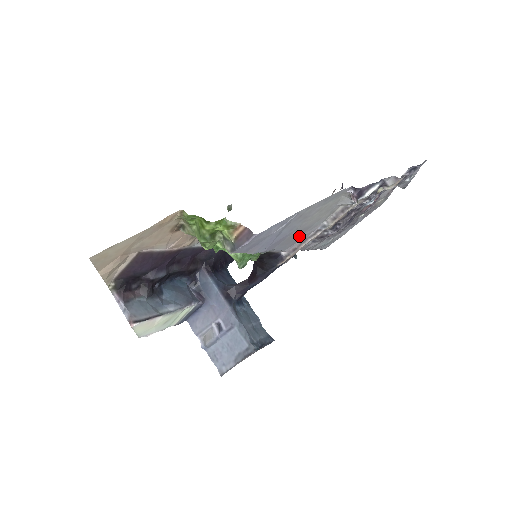
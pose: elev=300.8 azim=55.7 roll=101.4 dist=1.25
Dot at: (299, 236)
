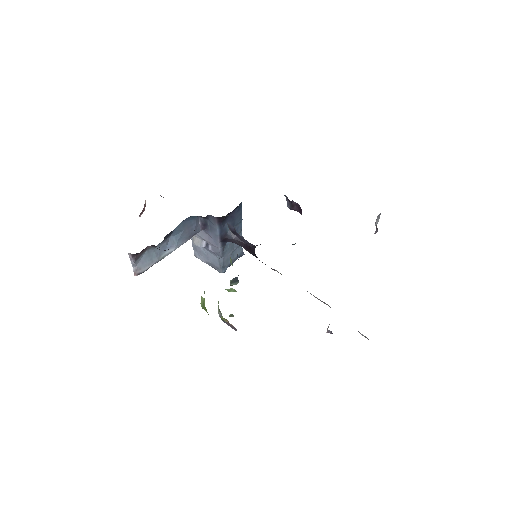
Dot at: occluded
